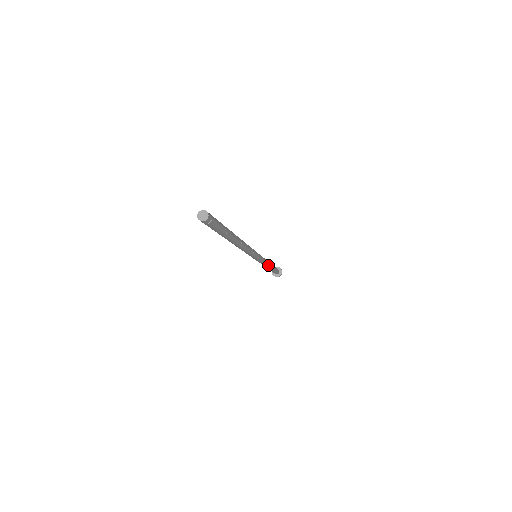
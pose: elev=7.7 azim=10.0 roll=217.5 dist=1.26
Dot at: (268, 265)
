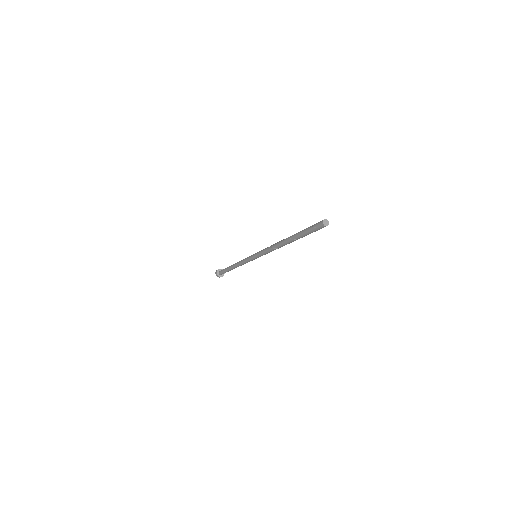
Dot at: occluded
